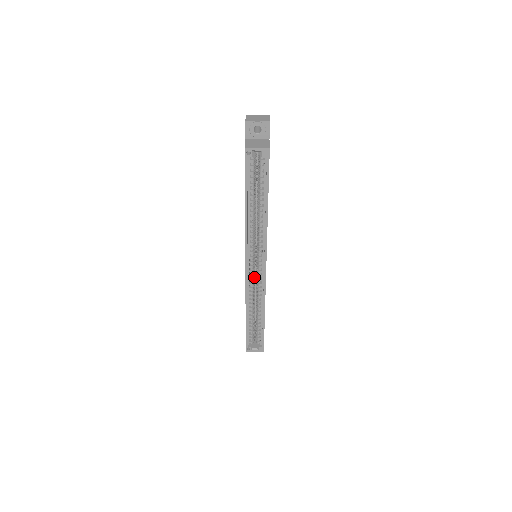
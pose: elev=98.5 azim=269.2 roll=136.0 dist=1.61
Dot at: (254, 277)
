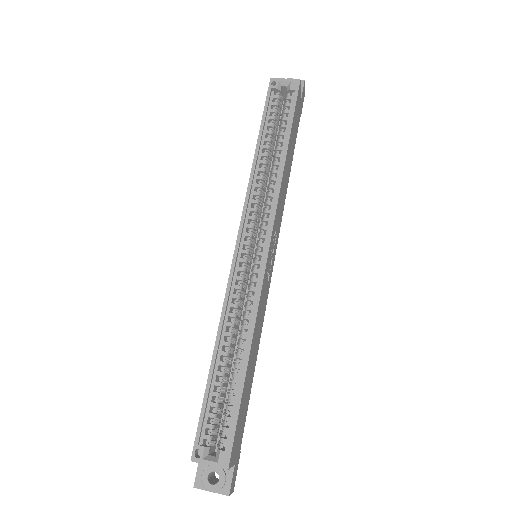
Dot at: (245, 287)
